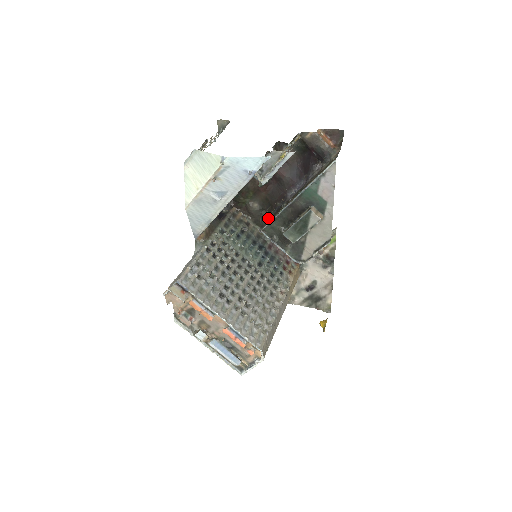
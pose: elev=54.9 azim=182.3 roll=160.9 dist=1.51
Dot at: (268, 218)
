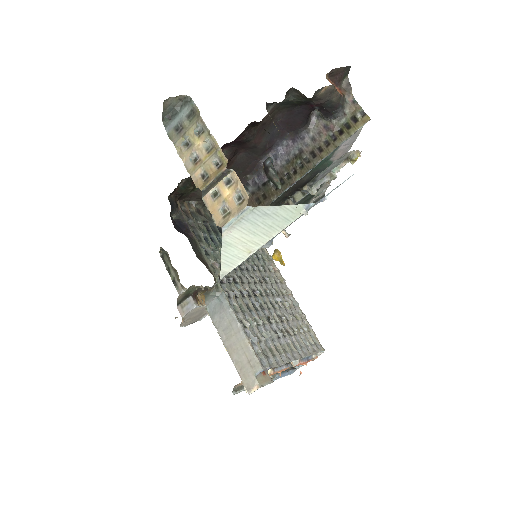
Dot at: occluded
